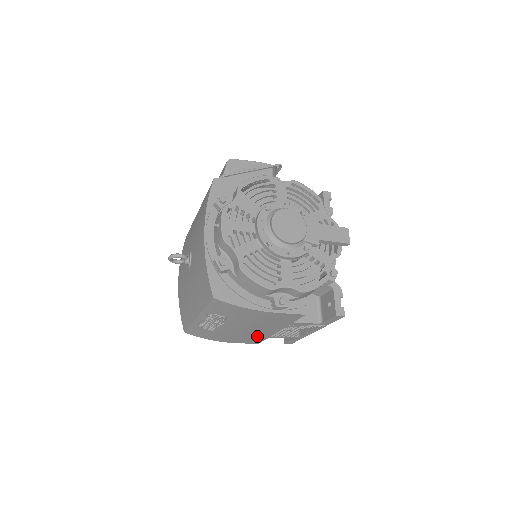
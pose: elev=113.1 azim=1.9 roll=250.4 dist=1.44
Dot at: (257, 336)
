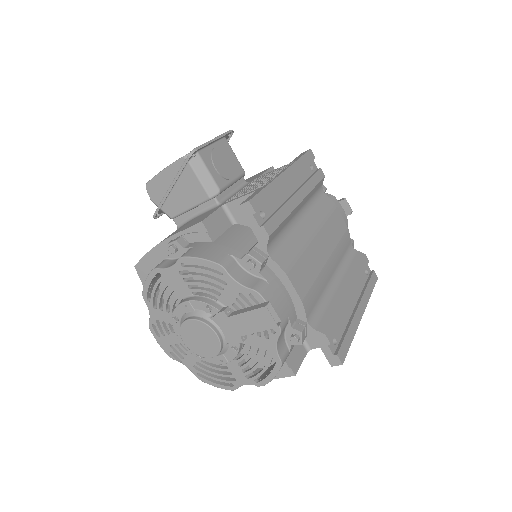
Dot at: occluded
